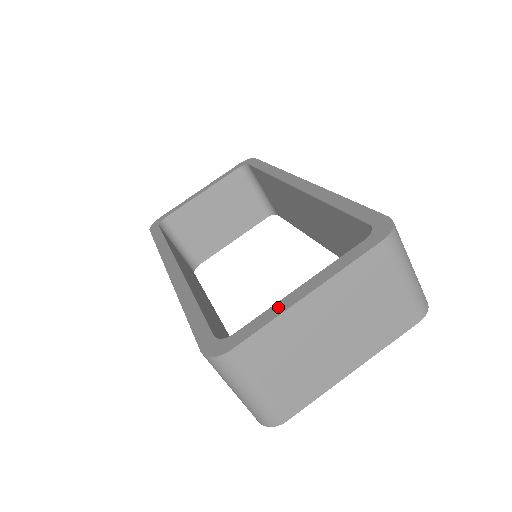
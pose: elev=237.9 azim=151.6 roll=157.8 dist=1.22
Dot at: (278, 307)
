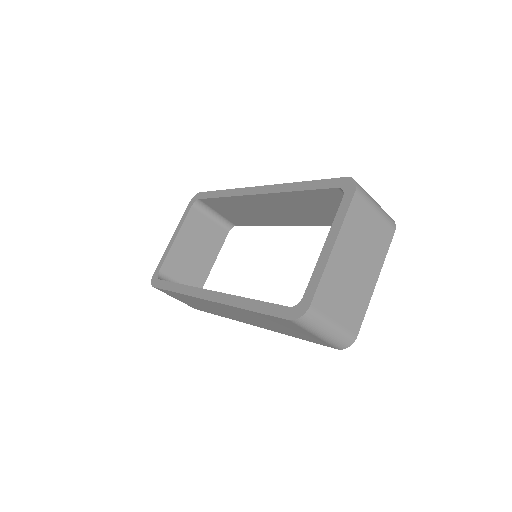
Dot at: (320, 265)
